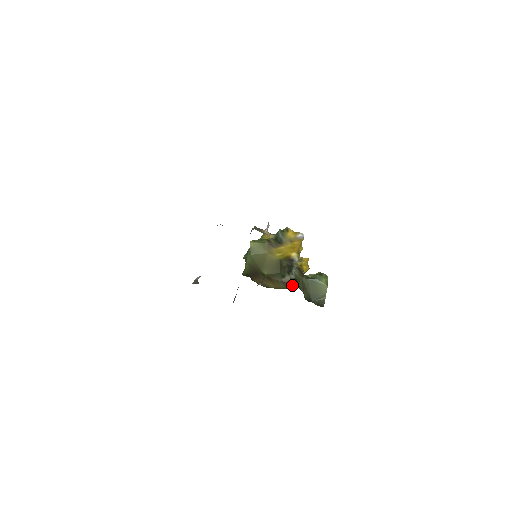
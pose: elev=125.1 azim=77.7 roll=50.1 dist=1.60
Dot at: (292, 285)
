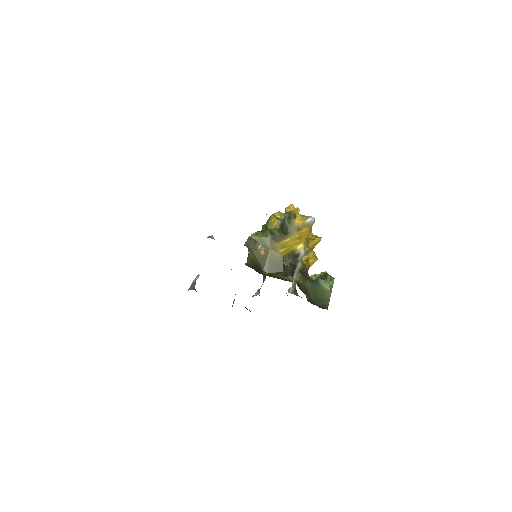
Dot at: occluded
